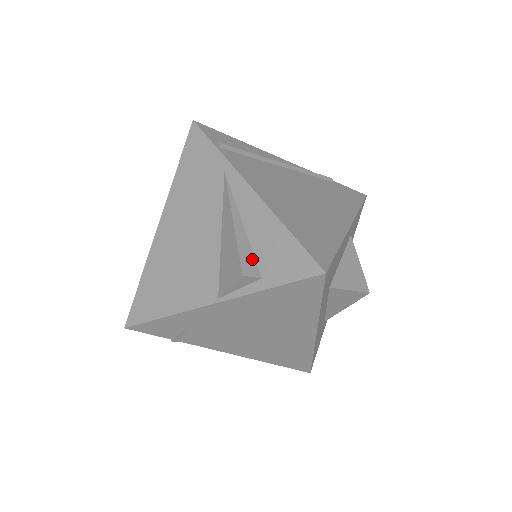
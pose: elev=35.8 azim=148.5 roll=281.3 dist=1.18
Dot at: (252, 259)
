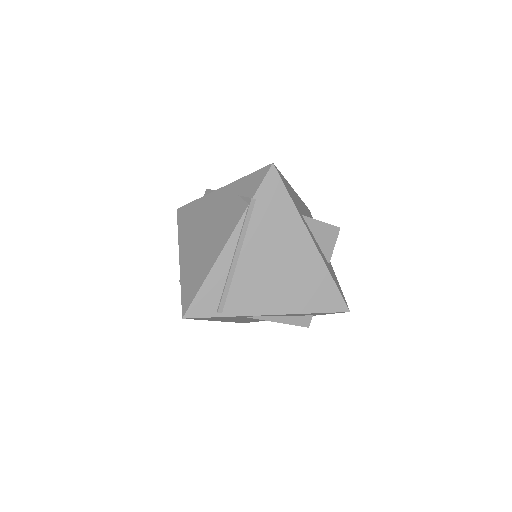
Dot at: (302, 318)
